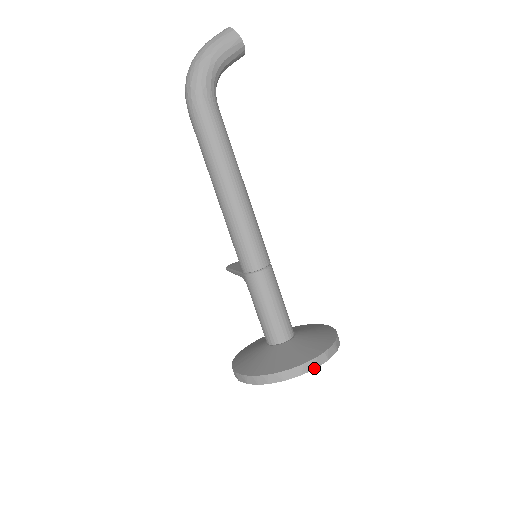
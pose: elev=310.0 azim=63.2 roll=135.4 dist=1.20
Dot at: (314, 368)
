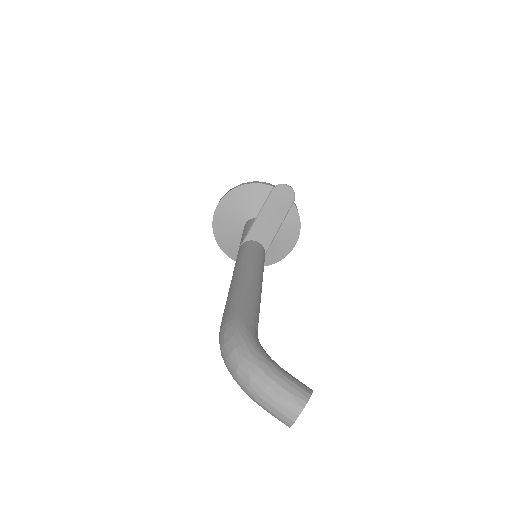
Dot at: occluded
